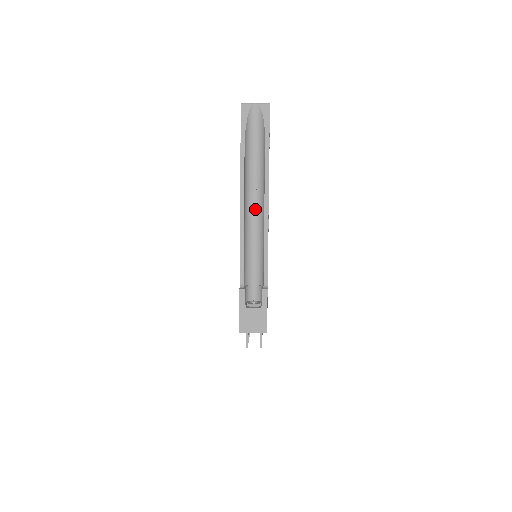
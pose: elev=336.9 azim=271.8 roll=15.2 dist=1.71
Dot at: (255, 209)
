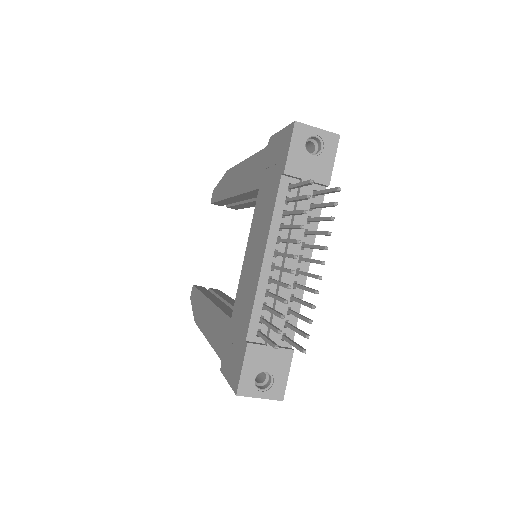
Dot at: occluded
